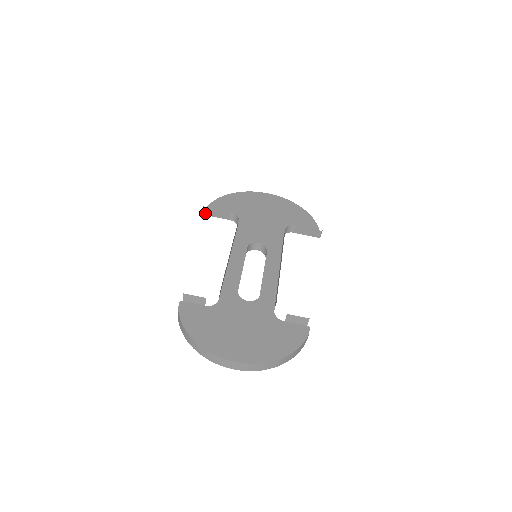
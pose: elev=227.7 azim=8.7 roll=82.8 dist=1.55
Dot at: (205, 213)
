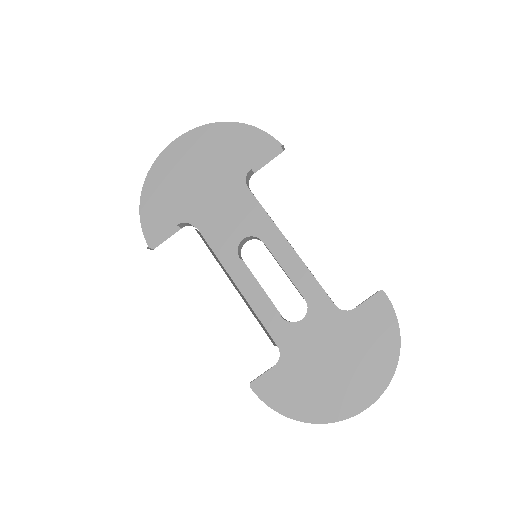
Dot at: (151, 246)
